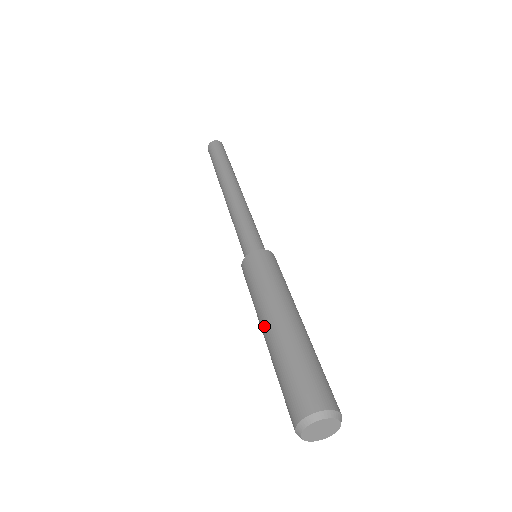
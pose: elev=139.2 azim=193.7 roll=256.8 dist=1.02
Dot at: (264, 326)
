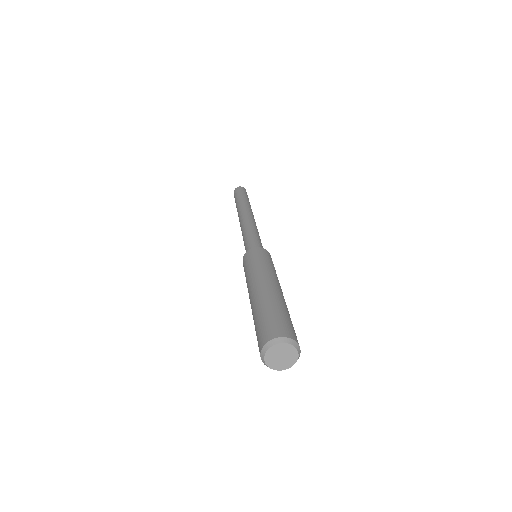
Dot at: (251, 292)
